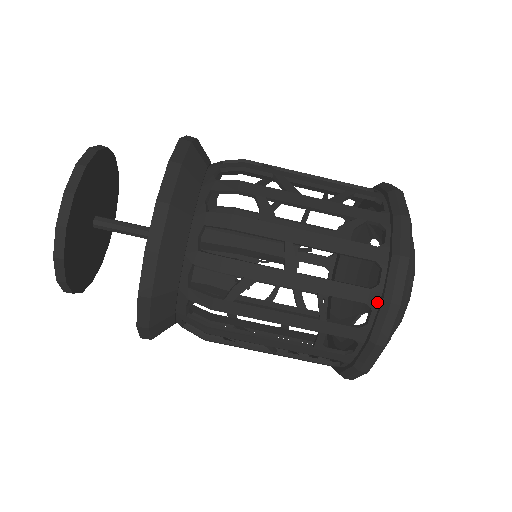
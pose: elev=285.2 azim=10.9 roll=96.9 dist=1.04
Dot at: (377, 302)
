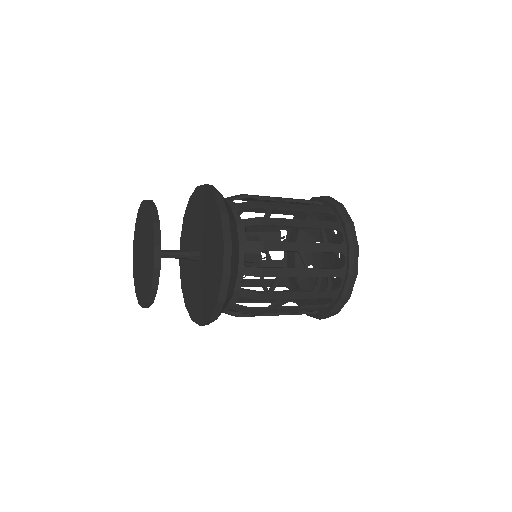
Dot at: (333, 210)
